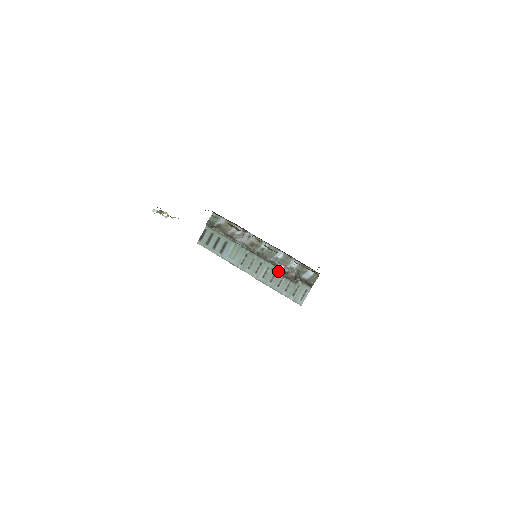
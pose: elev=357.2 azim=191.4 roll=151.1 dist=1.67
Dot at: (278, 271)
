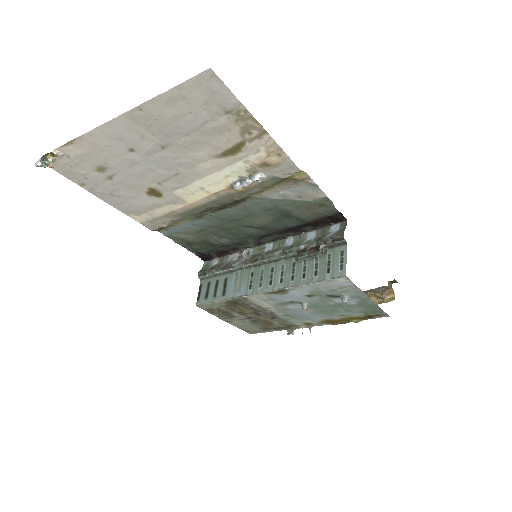
Dot at: (295, 260)
